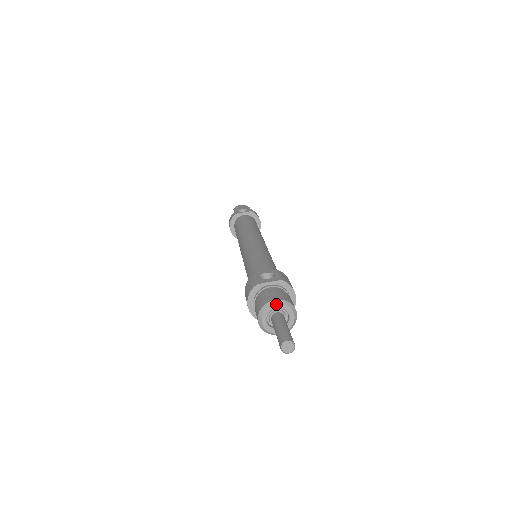
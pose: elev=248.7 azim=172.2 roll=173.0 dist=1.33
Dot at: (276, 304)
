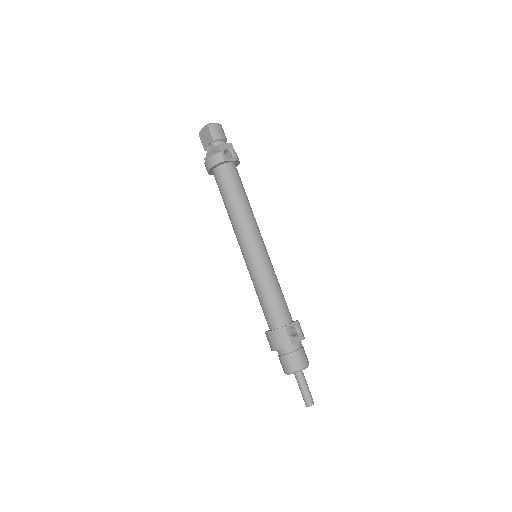
Dot at: occluded
